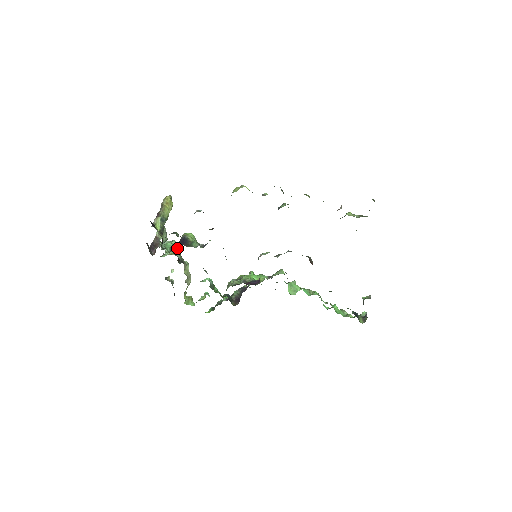
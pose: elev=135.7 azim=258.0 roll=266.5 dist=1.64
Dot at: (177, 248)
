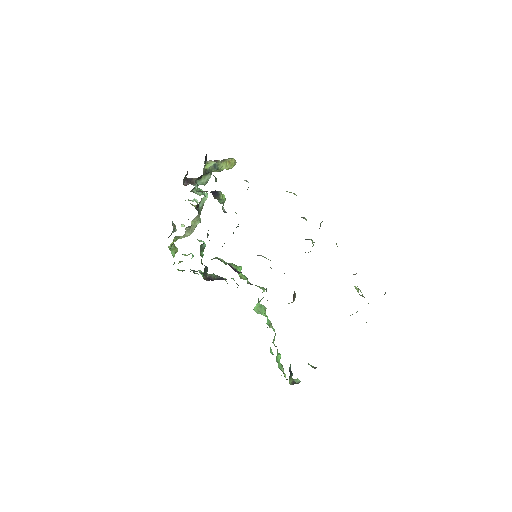
Dot at: (204, 201)
